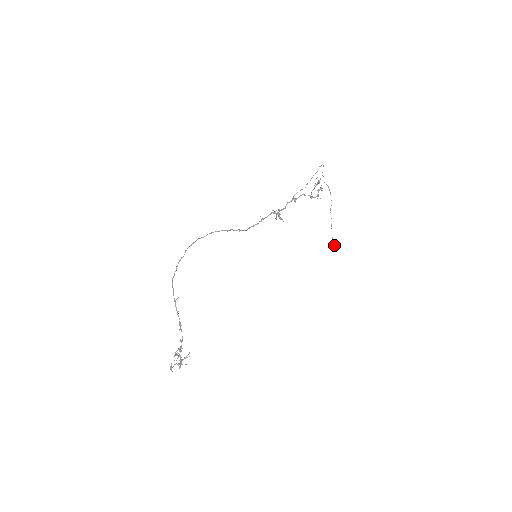
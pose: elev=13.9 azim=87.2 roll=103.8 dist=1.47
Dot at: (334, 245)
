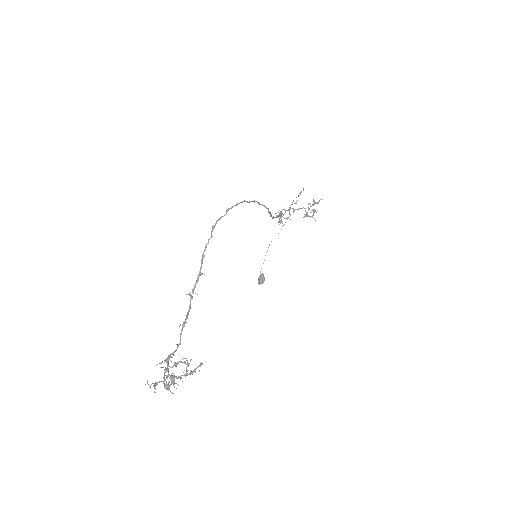
Dot at: (262, 280)
